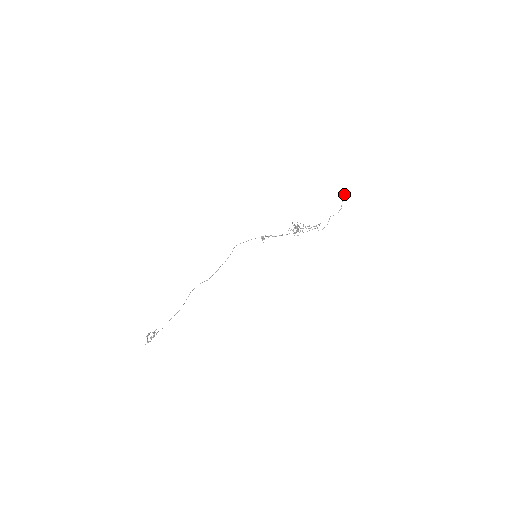
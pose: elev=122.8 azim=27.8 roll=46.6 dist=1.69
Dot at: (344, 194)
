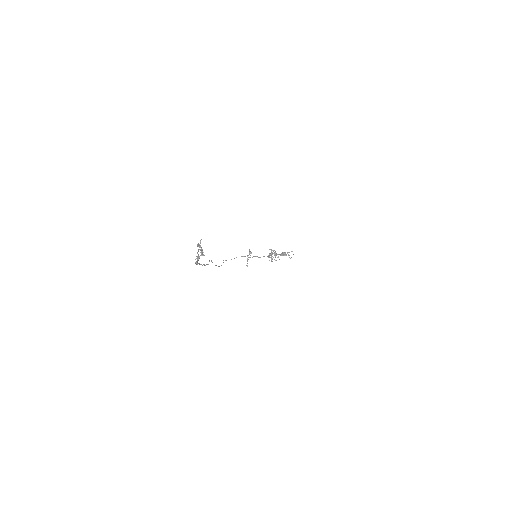
Dot at: occluded
